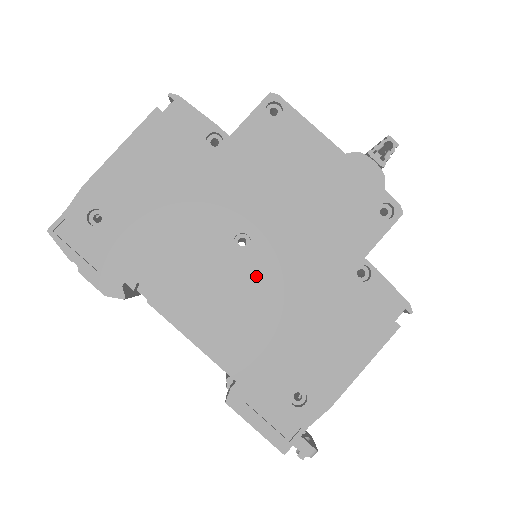
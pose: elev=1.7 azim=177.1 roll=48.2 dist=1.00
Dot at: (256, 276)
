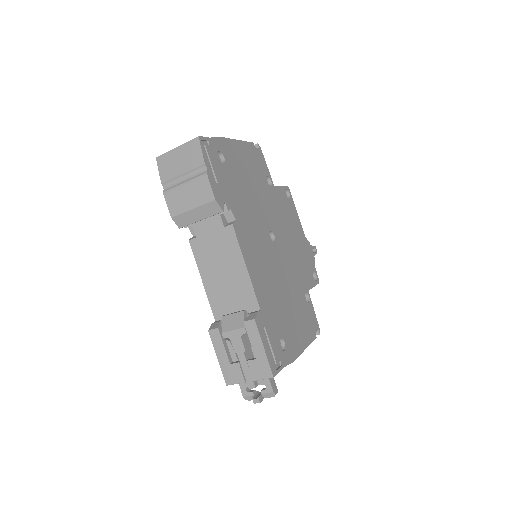
Dot at: (275, 259)
